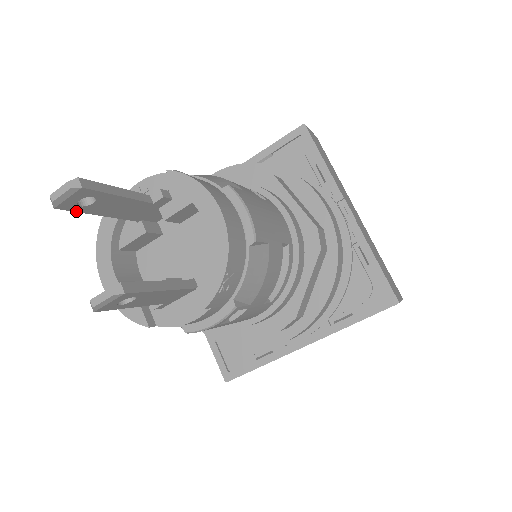
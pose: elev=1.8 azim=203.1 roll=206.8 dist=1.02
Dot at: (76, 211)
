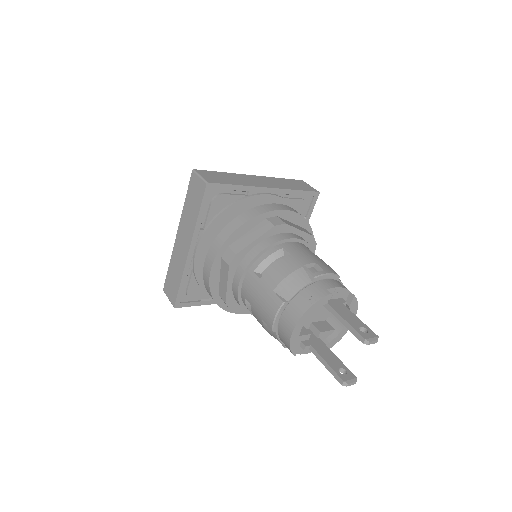
Dot at: (354, 334)
